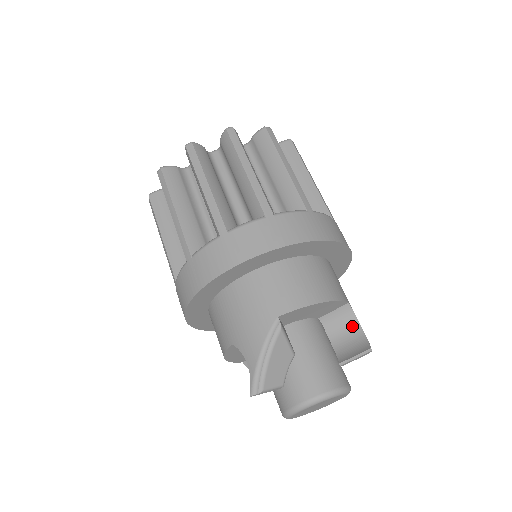
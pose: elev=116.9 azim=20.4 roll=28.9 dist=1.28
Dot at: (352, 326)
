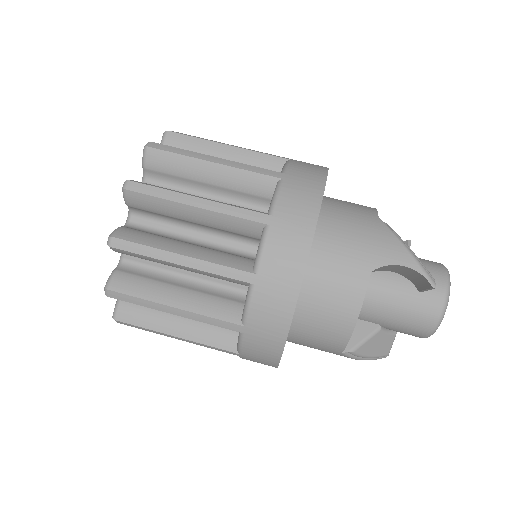
Dot at: occluded
